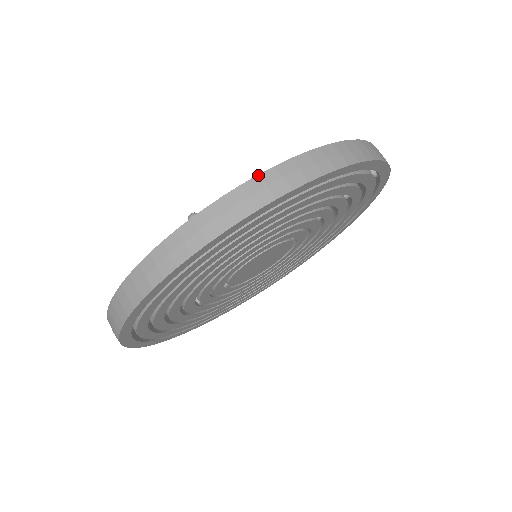
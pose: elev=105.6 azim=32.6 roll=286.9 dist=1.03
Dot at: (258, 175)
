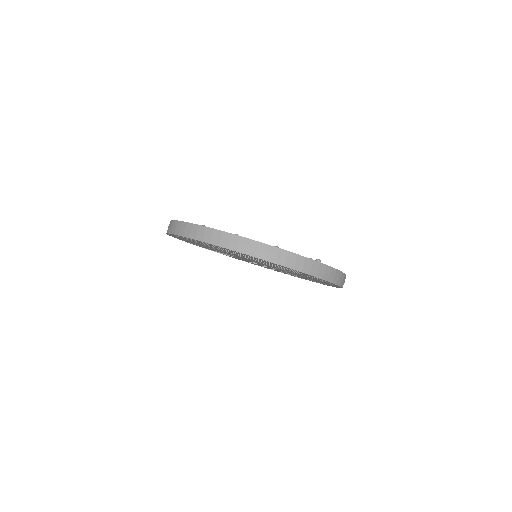
Dot at: (340, 271)
